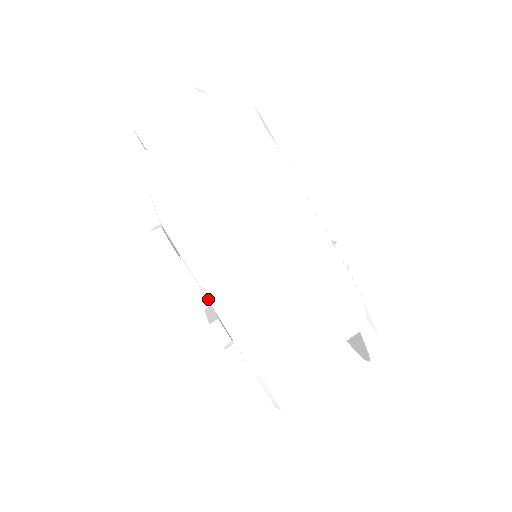
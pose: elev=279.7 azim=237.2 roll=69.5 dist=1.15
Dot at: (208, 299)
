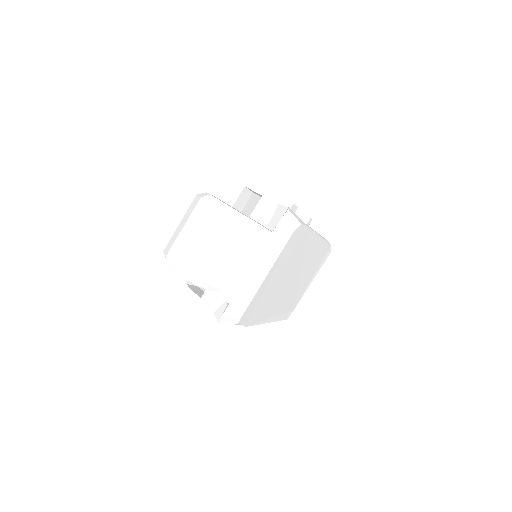
Dot at: occluded
